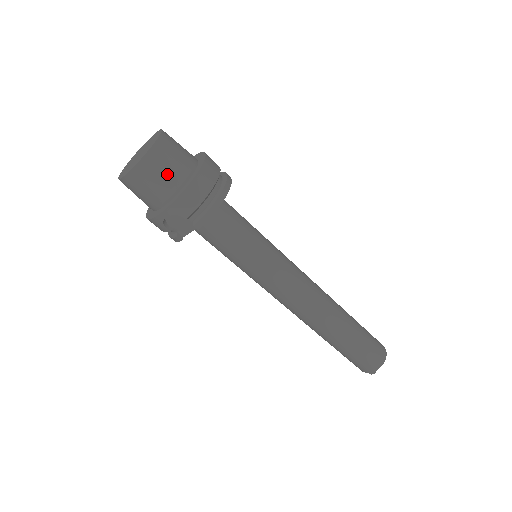
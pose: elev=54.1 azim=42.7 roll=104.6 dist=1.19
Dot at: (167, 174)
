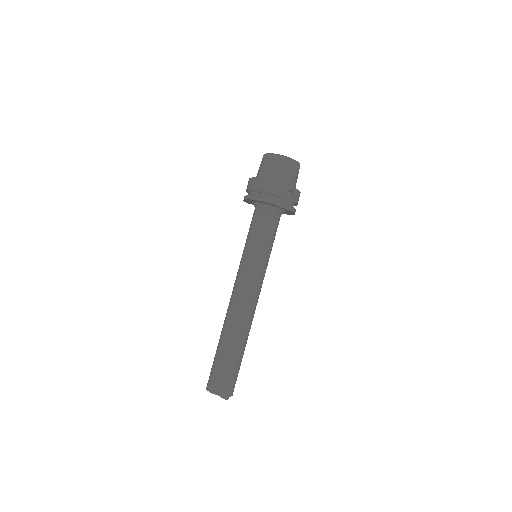
Dot at: occluded
